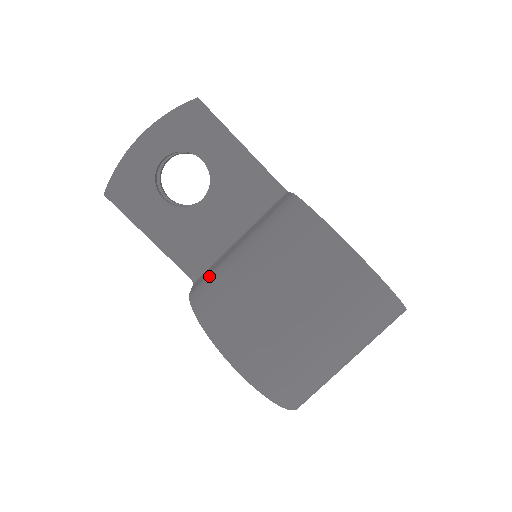
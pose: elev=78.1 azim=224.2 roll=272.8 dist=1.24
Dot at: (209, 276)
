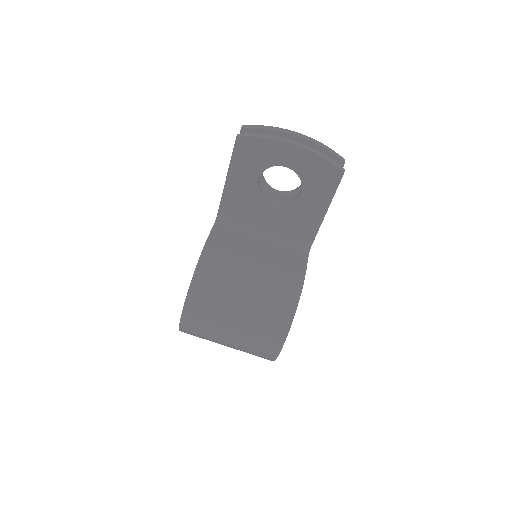
Dot at: (225, 250)
